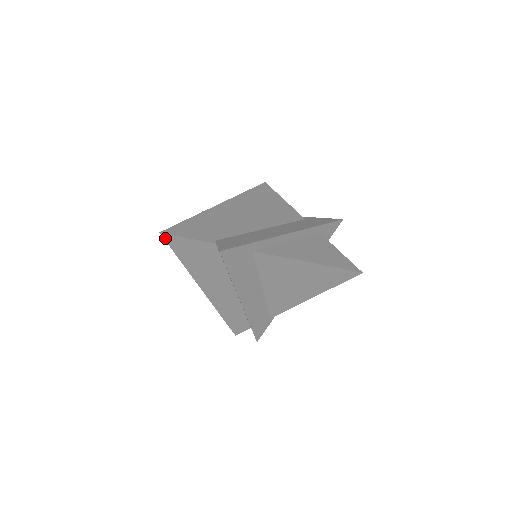
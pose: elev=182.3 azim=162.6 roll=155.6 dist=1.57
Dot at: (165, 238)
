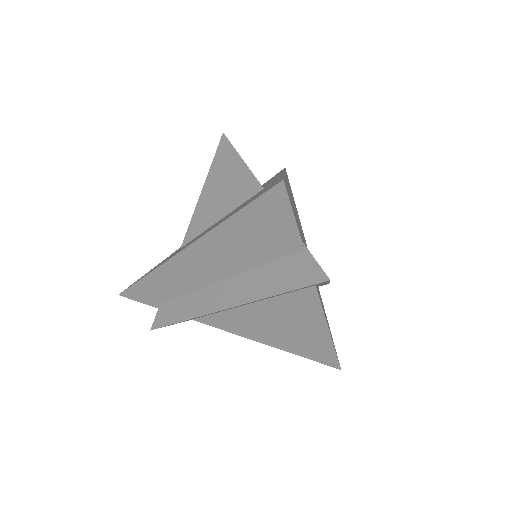
Dot at: (274, 188)
